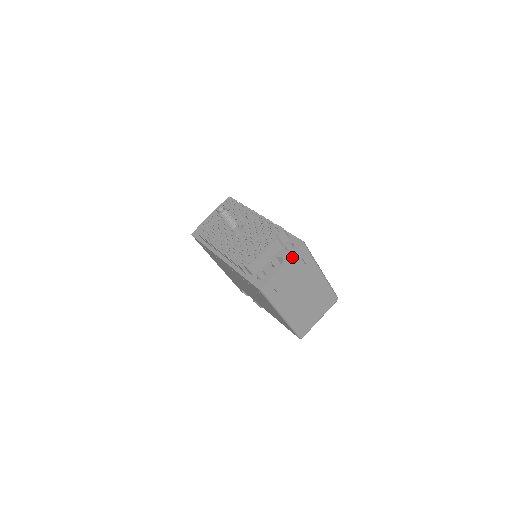
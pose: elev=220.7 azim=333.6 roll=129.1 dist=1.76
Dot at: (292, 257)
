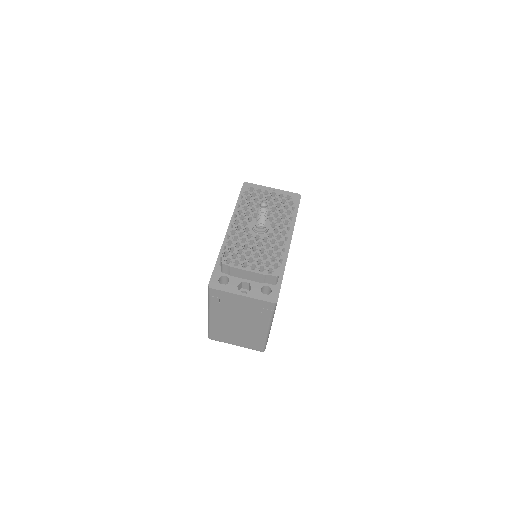
Dot at: (256, 299)
